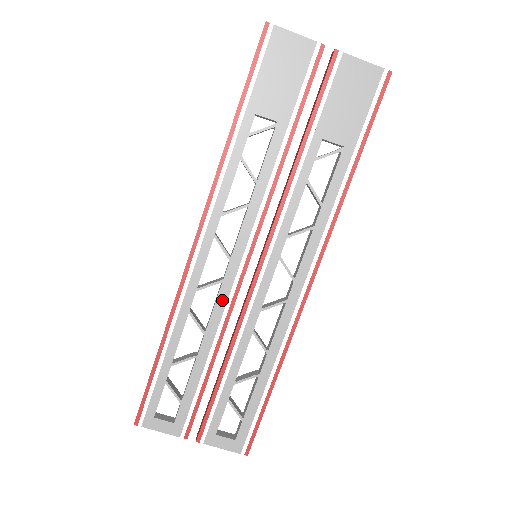
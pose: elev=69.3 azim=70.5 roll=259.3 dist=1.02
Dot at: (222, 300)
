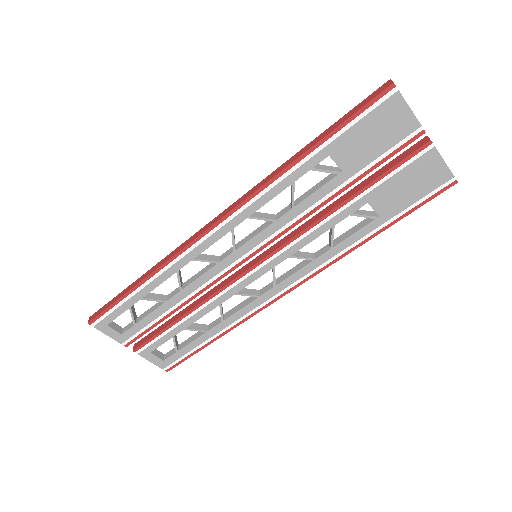
Dot at: (209, 275)
